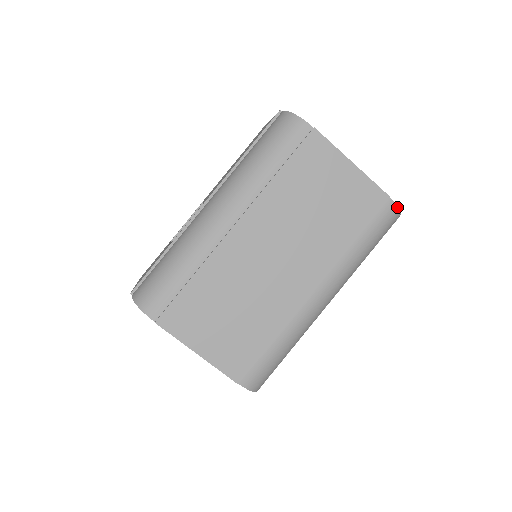
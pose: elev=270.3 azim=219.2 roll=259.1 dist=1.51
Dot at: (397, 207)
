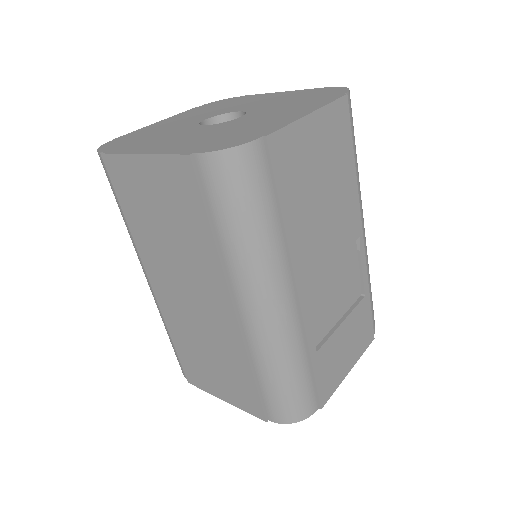
Dot at: (214, 153)
